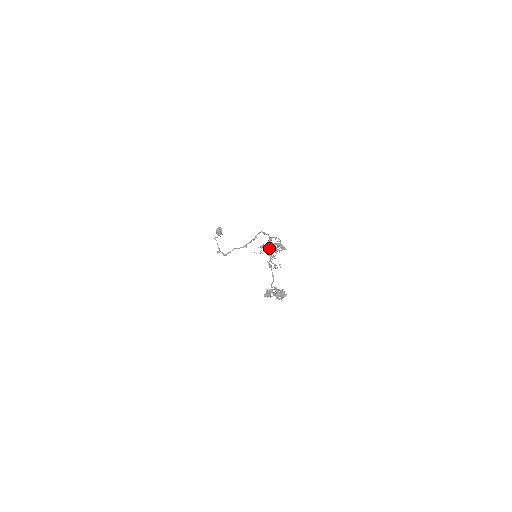
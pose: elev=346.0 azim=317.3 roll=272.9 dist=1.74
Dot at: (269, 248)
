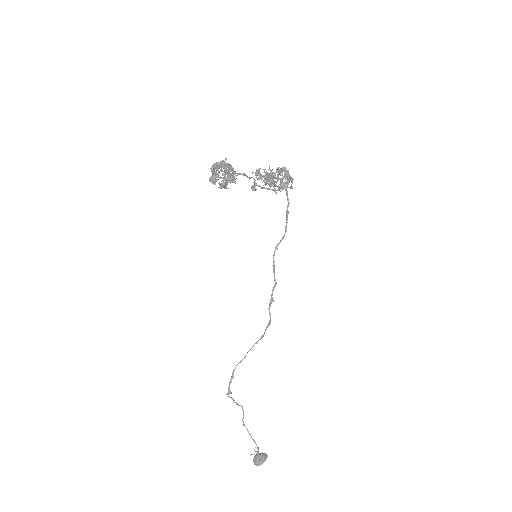
Dot at: (273, 179)
